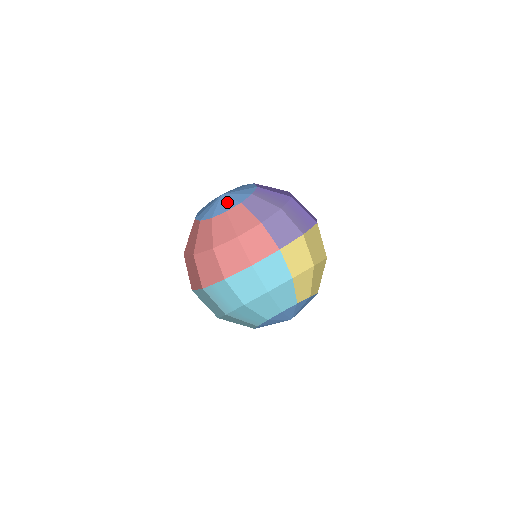
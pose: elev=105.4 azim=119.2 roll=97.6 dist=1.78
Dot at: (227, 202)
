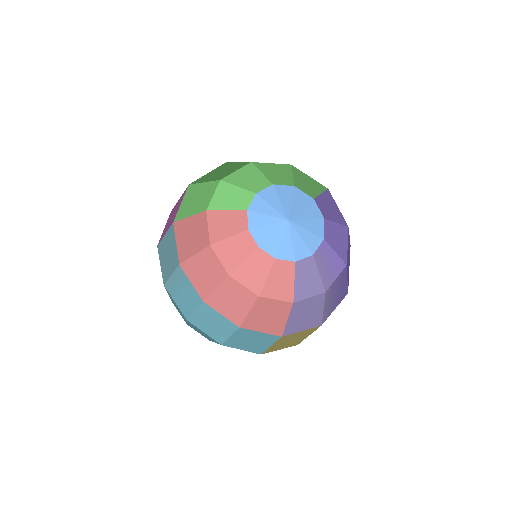
Dot at: (285, 242)
